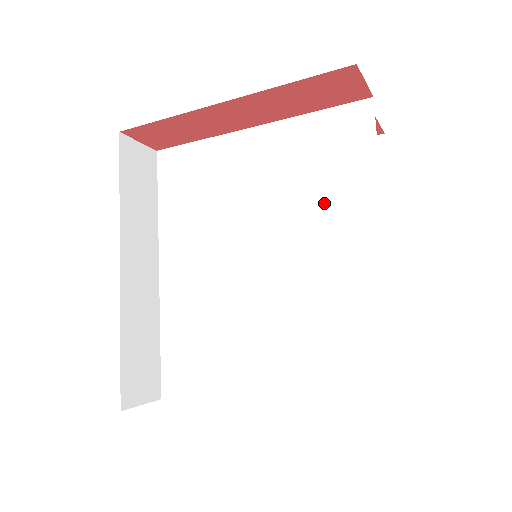
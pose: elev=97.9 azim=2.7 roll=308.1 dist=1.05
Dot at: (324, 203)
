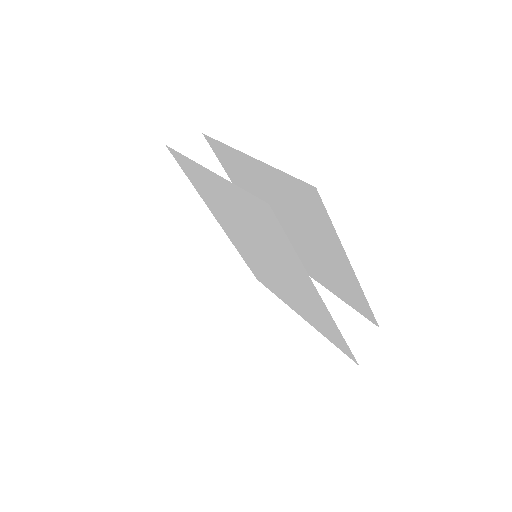
Dot at: (277, 251)
